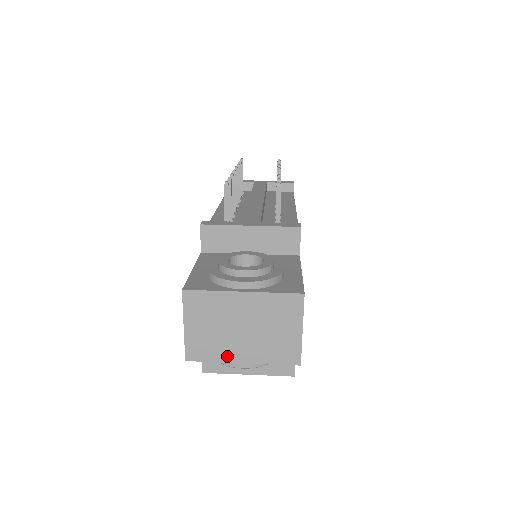
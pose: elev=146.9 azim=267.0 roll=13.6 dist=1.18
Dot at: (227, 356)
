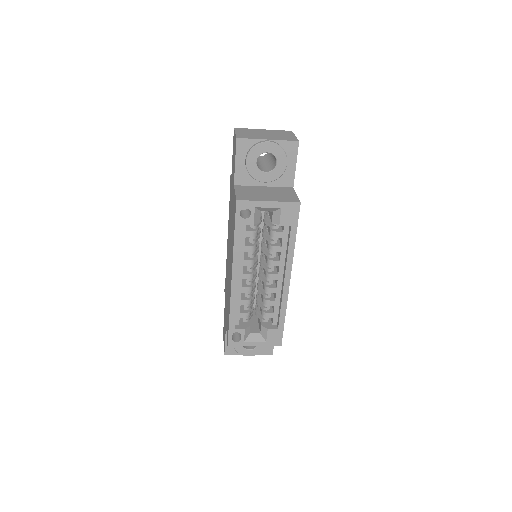
Dot at: (259, 138)
